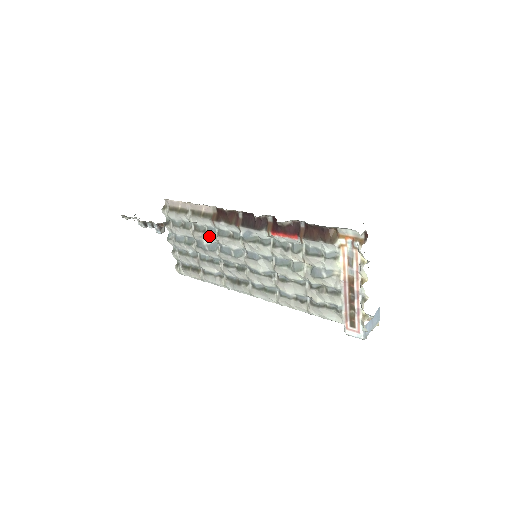
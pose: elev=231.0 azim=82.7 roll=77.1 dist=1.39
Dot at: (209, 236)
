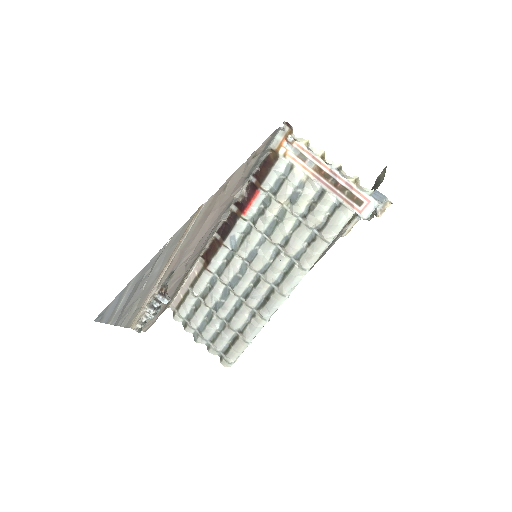
Dot at: (215, 287)
